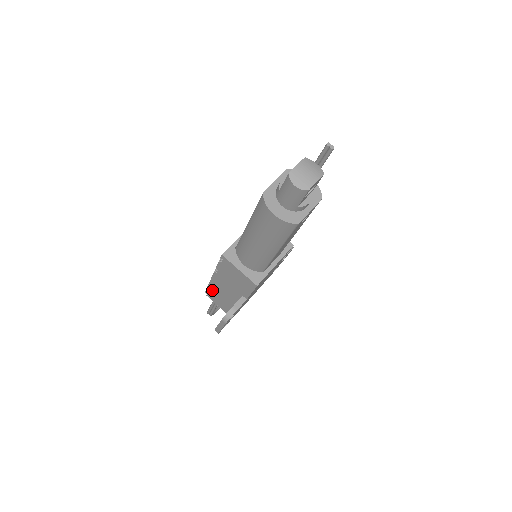
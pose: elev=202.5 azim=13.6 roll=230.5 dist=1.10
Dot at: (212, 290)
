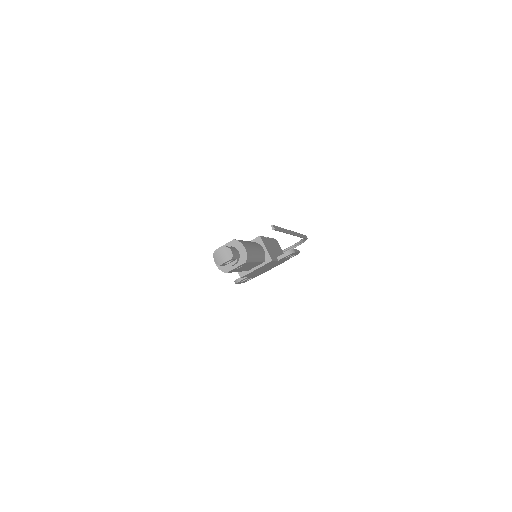
Dot at: occluded
